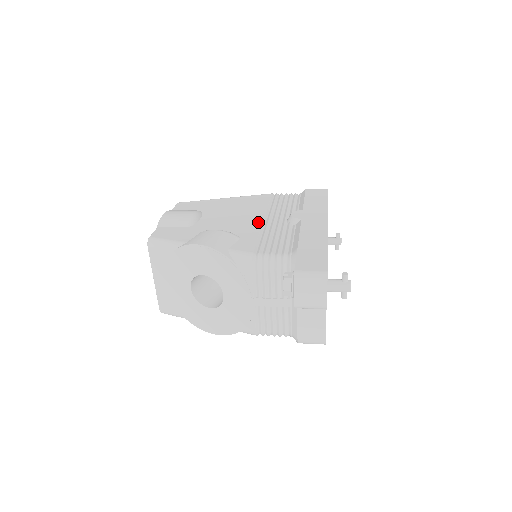
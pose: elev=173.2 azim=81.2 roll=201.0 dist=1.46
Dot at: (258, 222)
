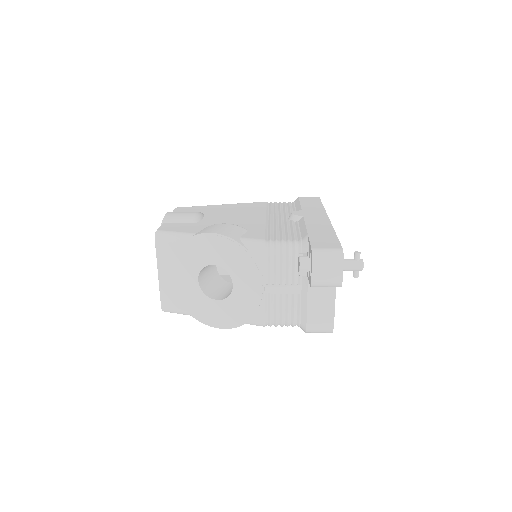
Dot at: (261, 220)
